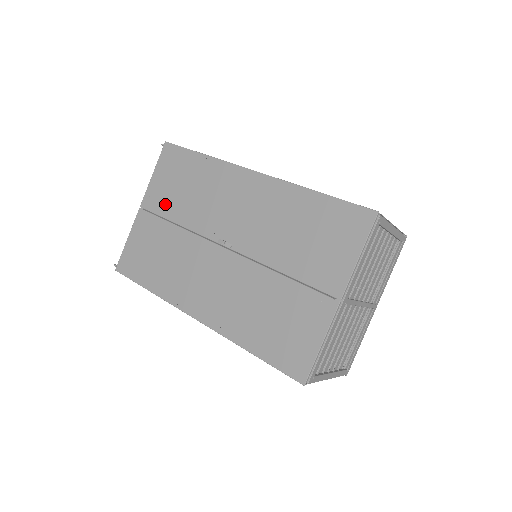
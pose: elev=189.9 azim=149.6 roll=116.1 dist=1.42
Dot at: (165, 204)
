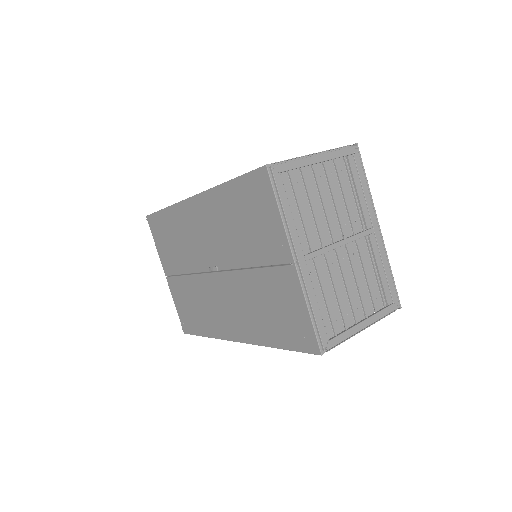
Dot at: (173, 264)
